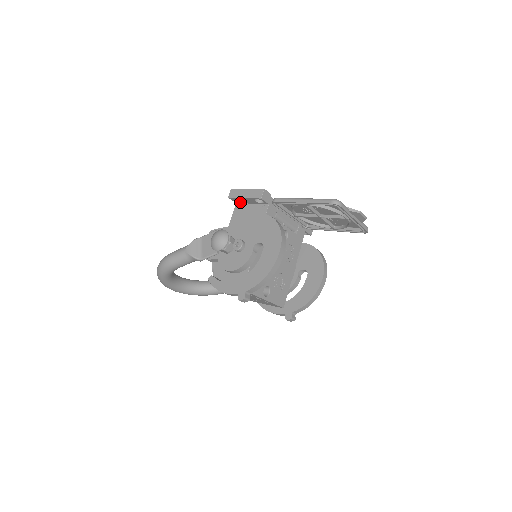
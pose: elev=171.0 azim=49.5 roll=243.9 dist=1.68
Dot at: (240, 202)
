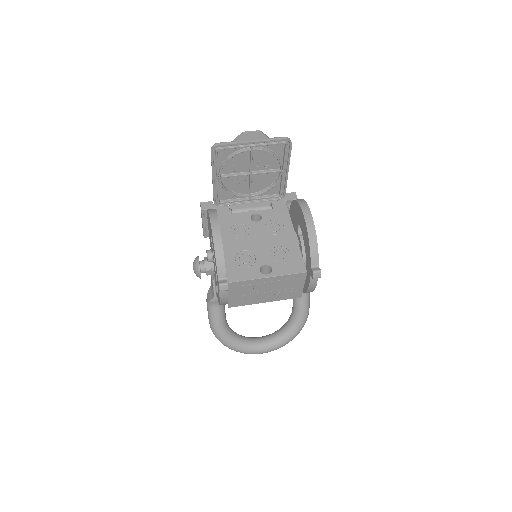
Dot at: occluded
